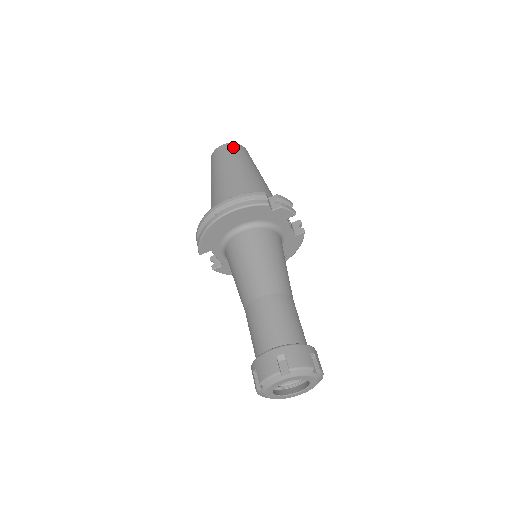
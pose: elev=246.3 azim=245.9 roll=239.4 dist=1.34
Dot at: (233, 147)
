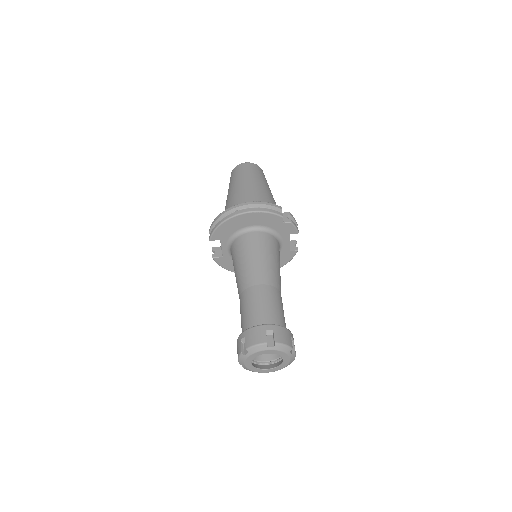
Dot at: (256, 167)
